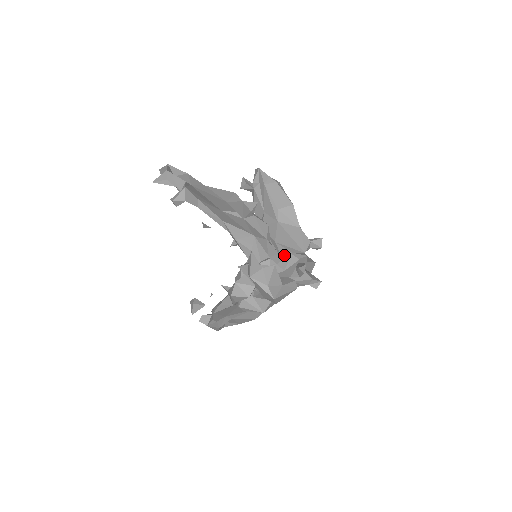
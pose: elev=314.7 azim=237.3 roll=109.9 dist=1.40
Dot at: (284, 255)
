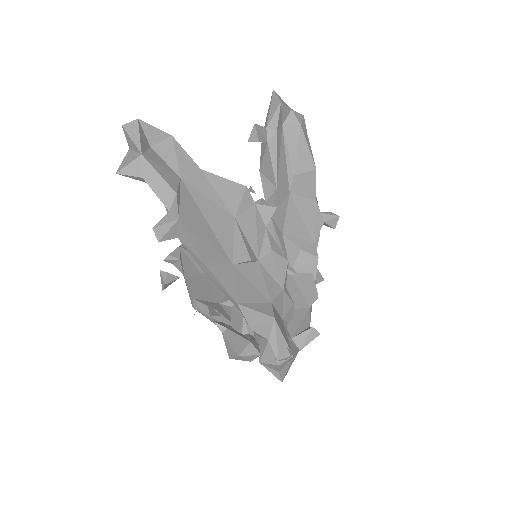
Dot at: (291, 256)
